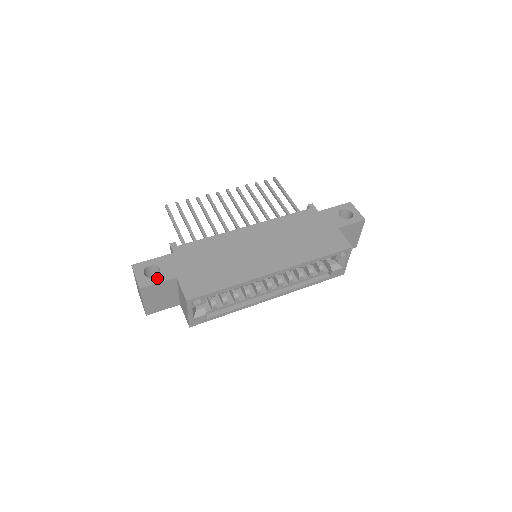
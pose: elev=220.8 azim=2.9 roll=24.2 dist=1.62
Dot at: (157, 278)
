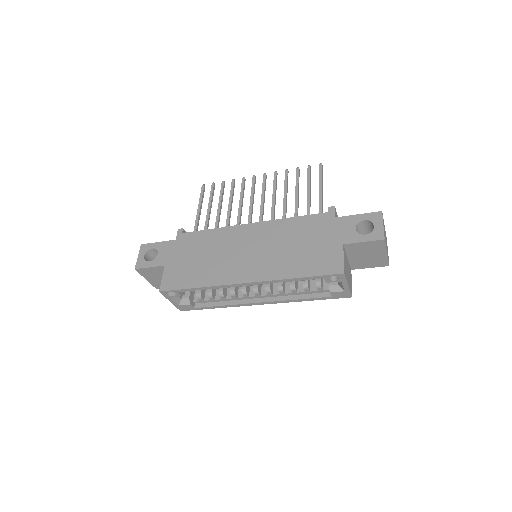
Dot at: (151, 262)
